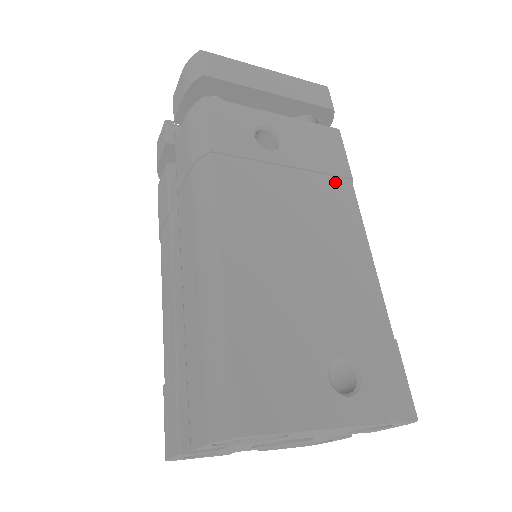
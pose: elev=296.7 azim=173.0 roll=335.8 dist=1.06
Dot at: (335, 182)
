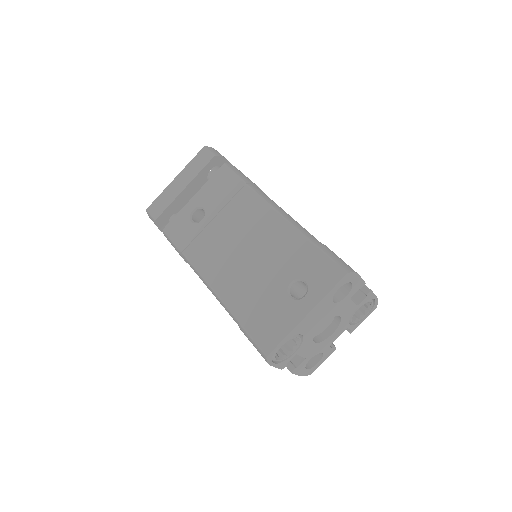
Dot at: (239, 196)
